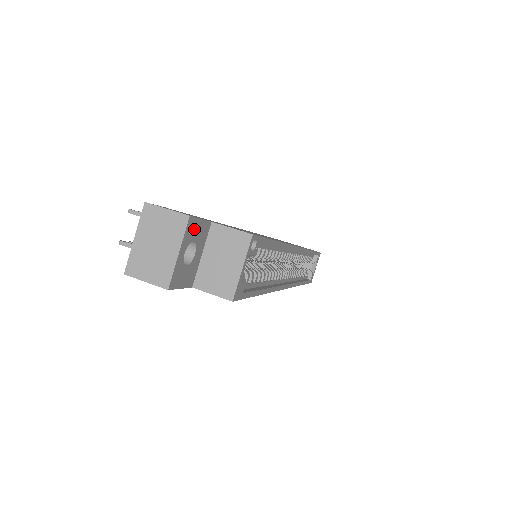
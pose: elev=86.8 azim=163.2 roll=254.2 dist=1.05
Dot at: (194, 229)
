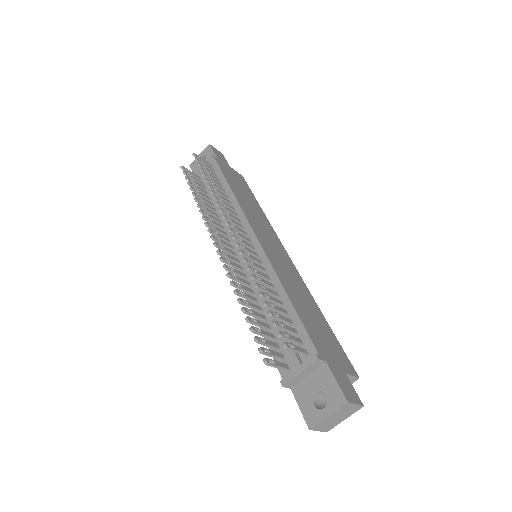
Dot at: occluded
